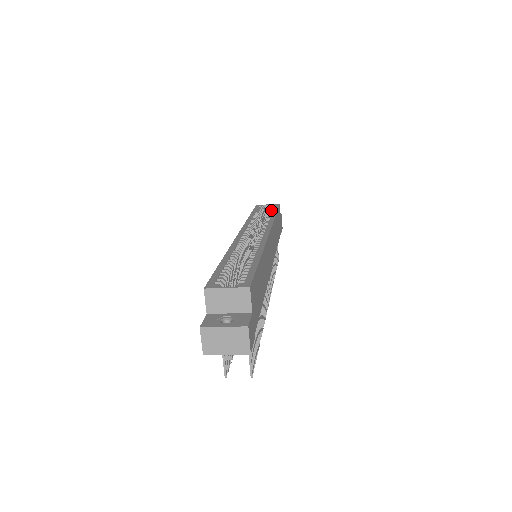
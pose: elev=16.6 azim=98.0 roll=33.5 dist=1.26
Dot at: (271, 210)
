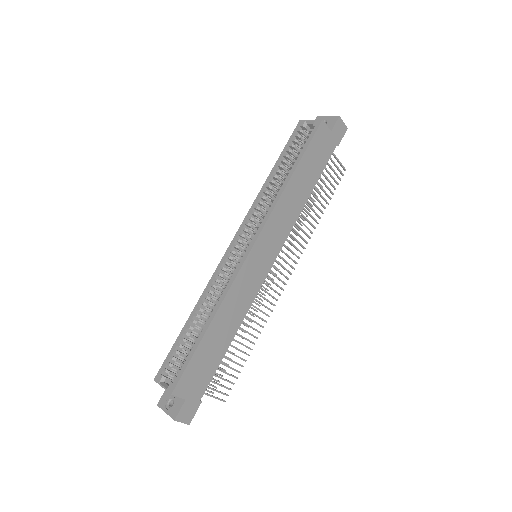
Dot at: (299, 151)
